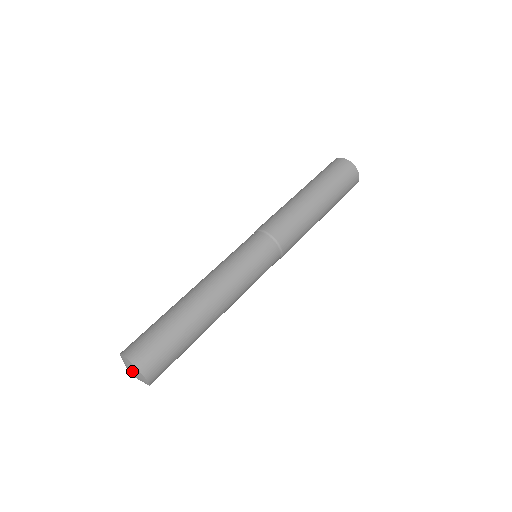
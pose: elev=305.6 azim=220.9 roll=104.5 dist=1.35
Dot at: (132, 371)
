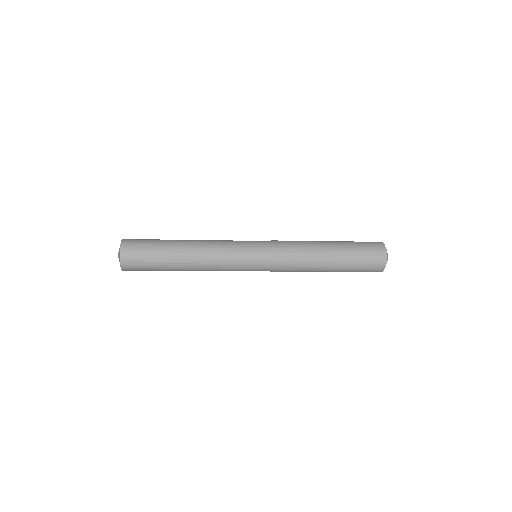
Dot at: occluded
